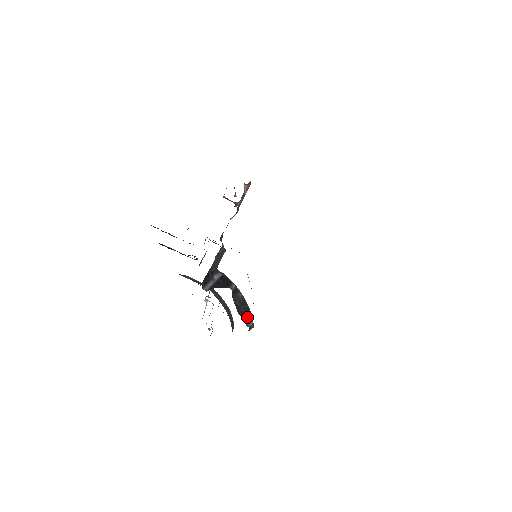
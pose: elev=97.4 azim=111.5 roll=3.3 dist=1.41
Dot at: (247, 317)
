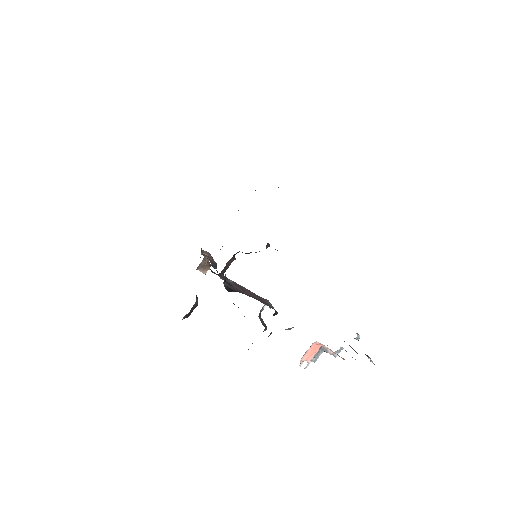
Dot at: occluded
